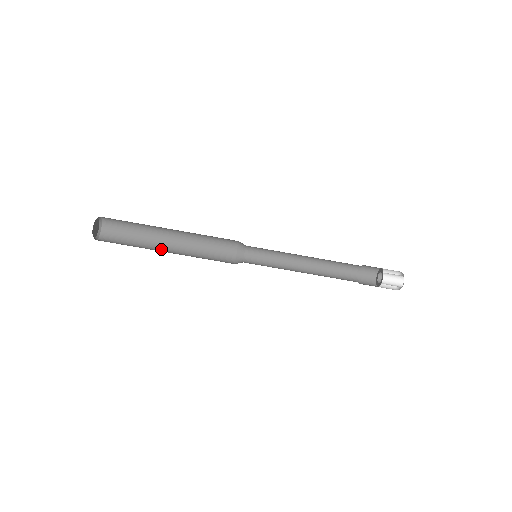
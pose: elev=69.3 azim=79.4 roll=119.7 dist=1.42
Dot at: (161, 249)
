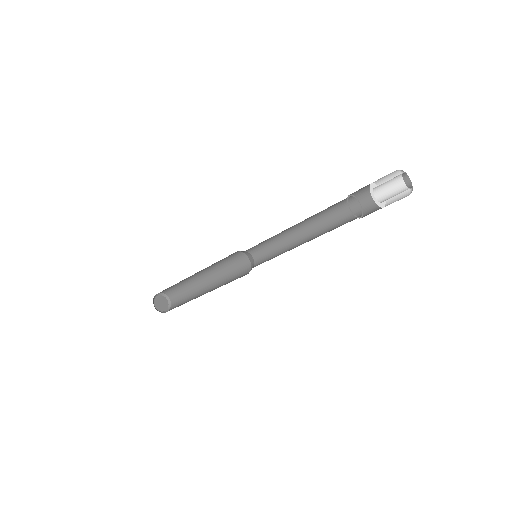
Dot at: (202, 283)
